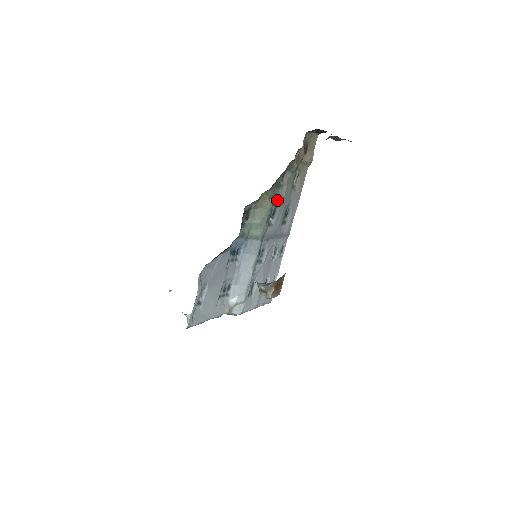
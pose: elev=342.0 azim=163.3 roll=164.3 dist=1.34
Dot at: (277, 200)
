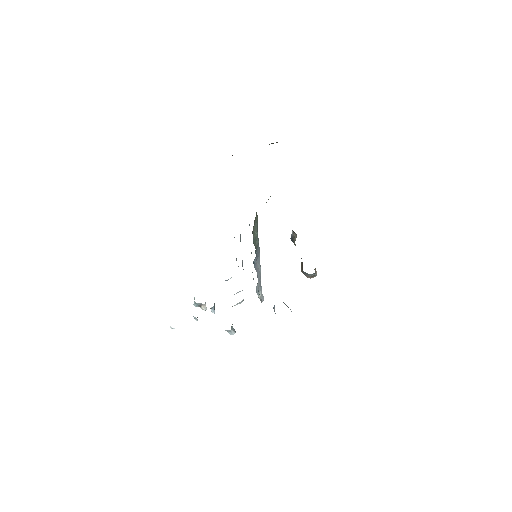
Dot at: occluded
